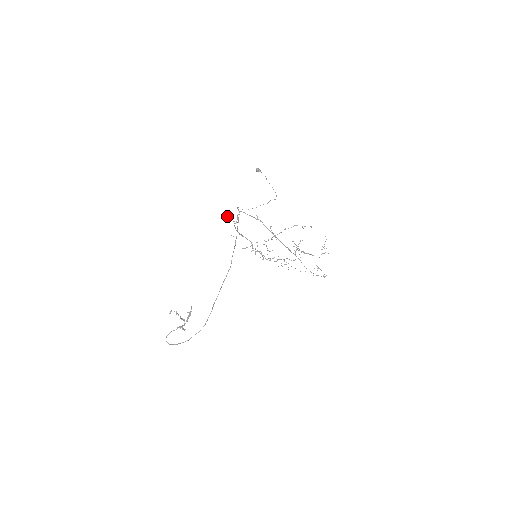
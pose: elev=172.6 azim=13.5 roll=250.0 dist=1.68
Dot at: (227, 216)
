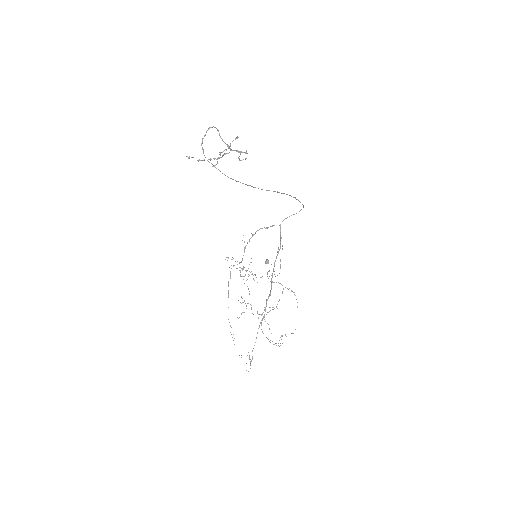
Dot at: occluded
